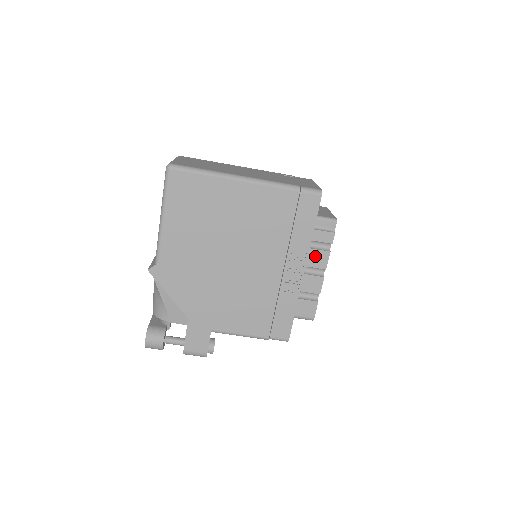
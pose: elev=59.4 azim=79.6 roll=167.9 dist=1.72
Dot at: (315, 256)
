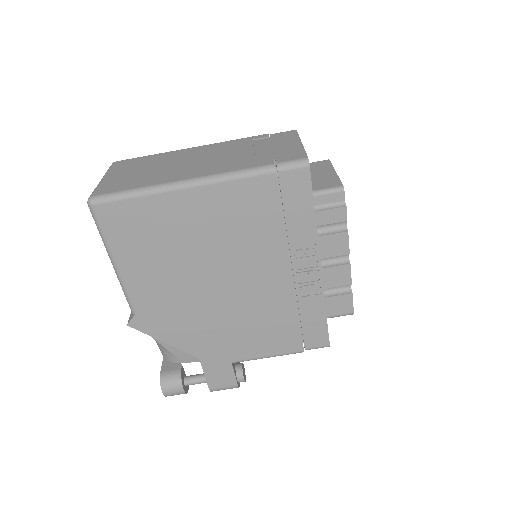
Dot at: (329, 243)
